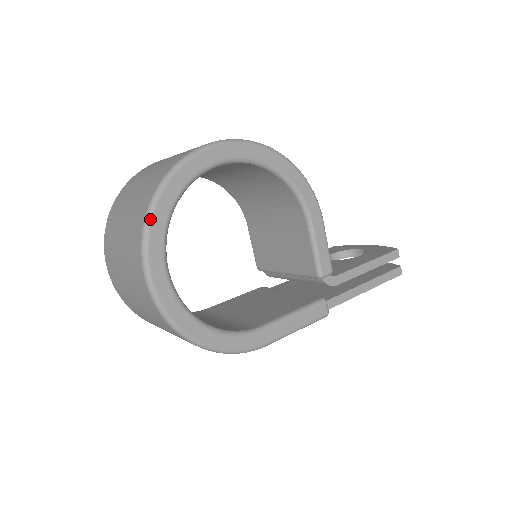
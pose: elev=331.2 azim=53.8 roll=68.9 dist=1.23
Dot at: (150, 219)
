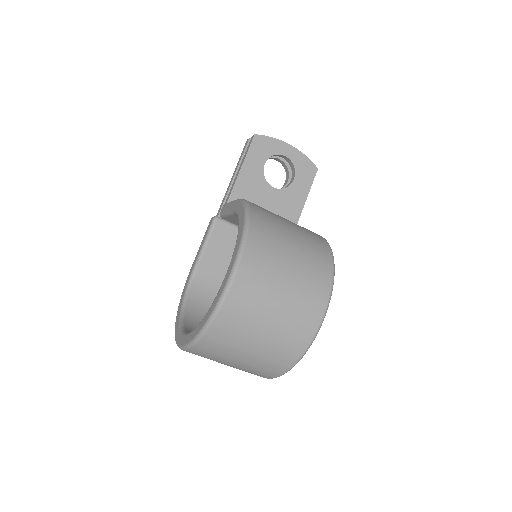
Dot at: (283, 374)
